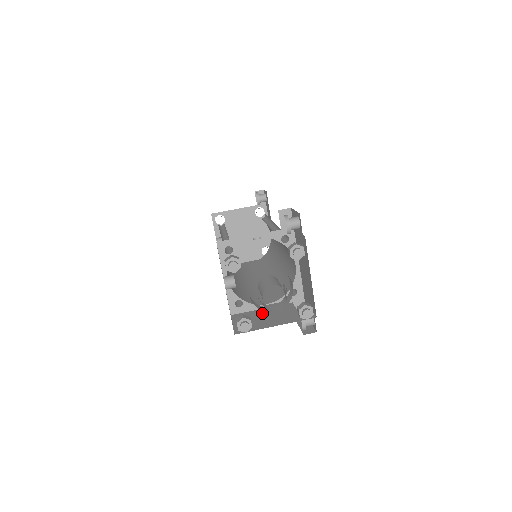
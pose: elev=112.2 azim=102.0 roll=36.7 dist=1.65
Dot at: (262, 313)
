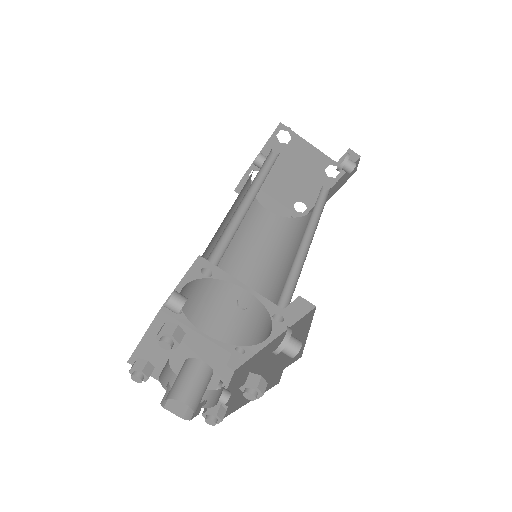
Dot at: (188, 344)
